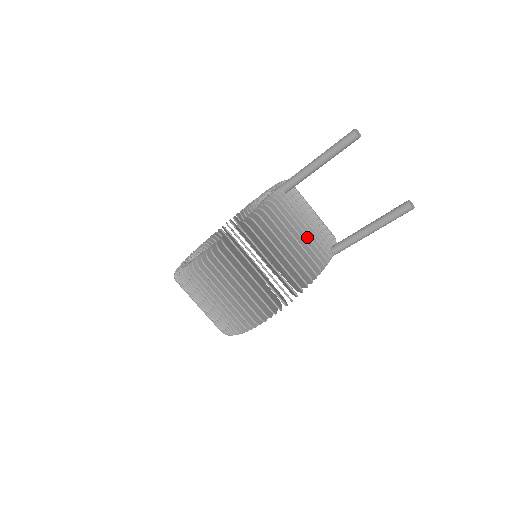
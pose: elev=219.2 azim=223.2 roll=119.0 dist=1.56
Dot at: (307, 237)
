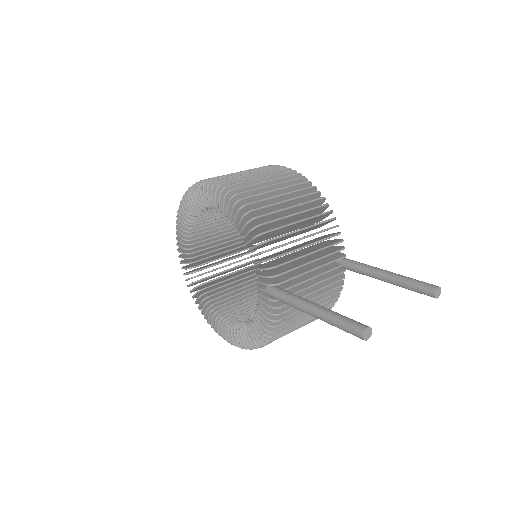
Dot at: (319, 296)
